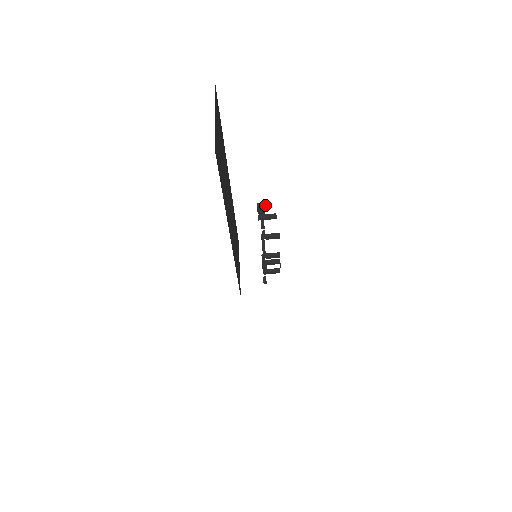
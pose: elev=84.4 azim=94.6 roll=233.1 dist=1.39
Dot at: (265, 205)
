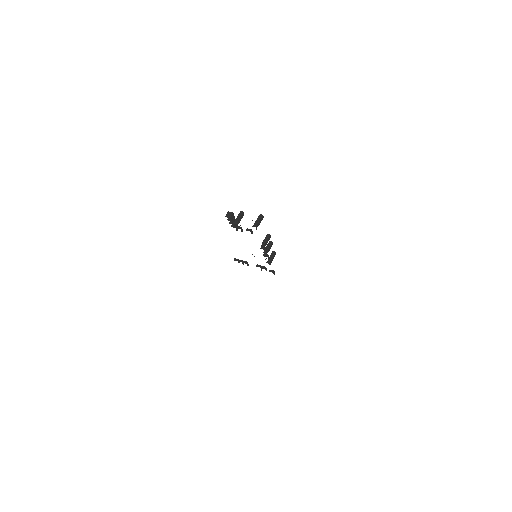
Dot at: (230, 212)
